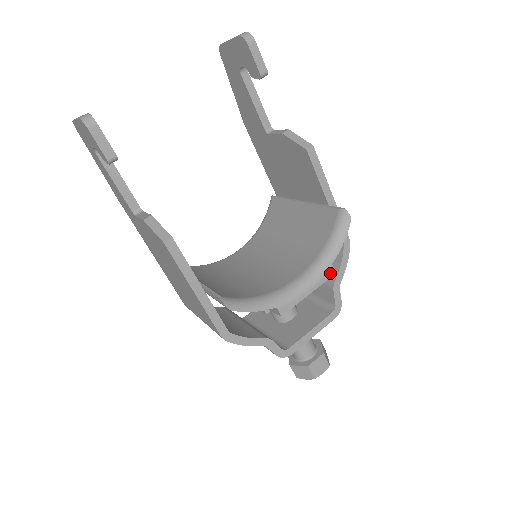
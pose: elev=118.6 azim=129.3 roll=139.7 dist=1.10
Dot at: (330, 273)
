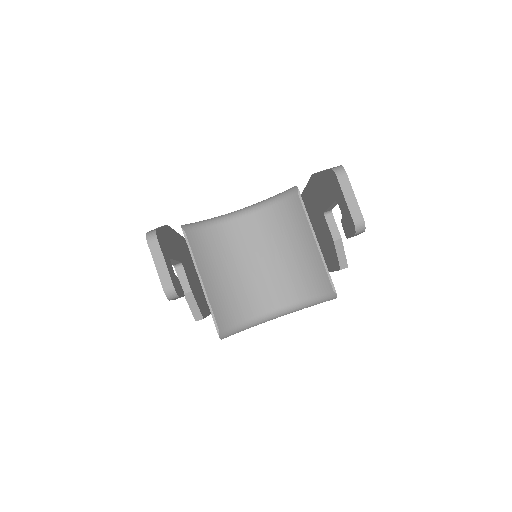
Dot at: occluded
